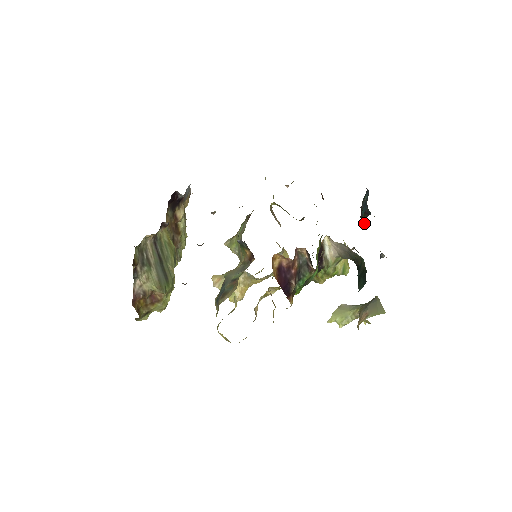
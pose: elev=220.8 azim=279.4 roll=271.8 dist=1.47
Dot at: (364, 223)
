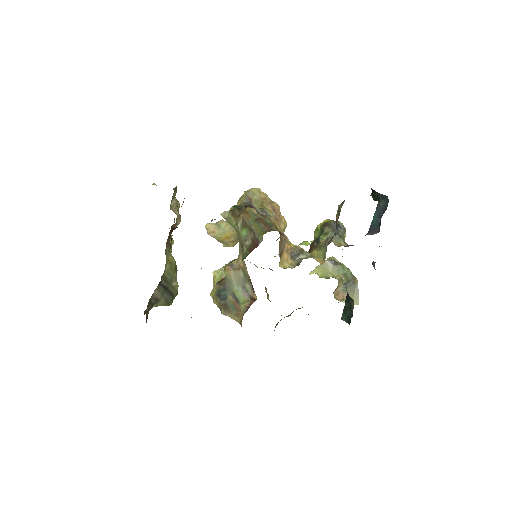
Dot at: occluded
